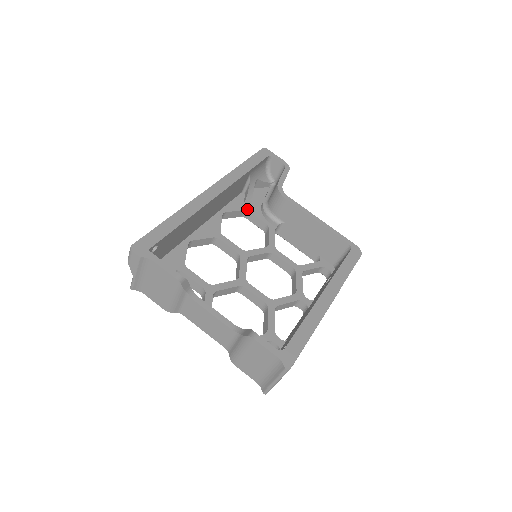
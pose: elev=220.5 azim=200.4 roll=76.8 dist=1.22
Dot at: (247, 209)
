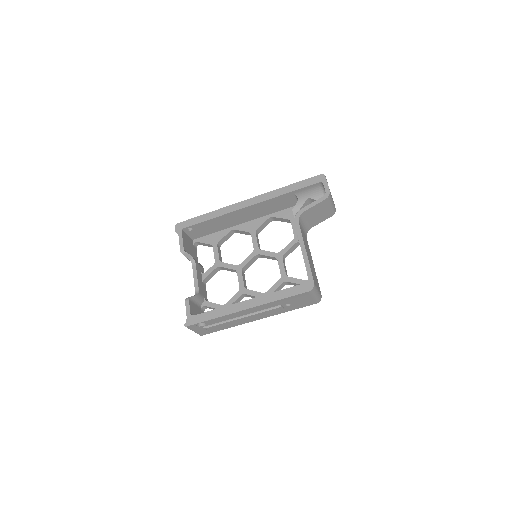
Dot at: (291, 219)
